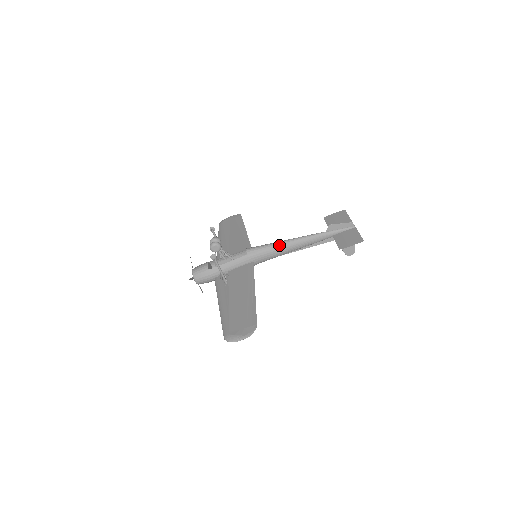
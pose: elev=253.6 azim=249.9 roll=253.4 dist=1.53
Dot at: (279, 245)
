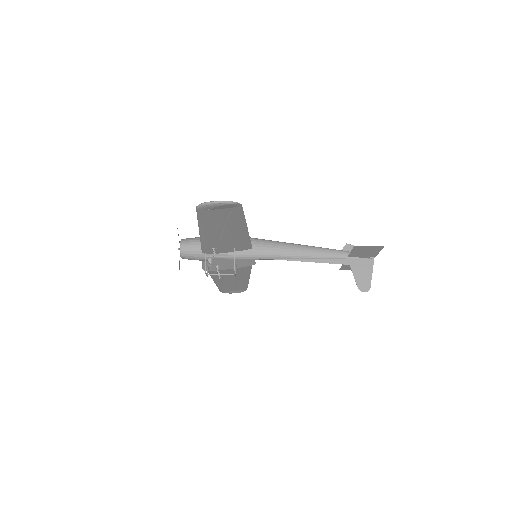
Dot at: (286, 243)
